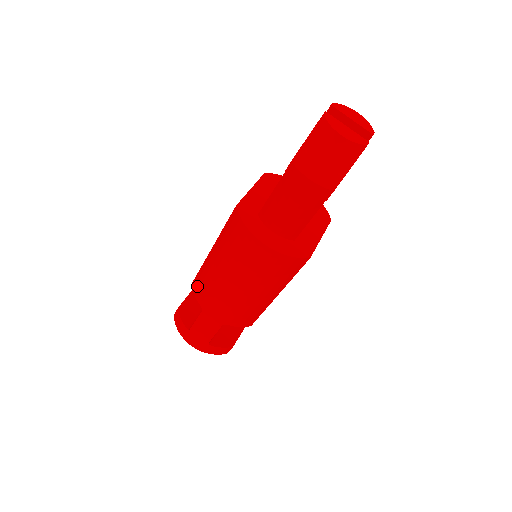
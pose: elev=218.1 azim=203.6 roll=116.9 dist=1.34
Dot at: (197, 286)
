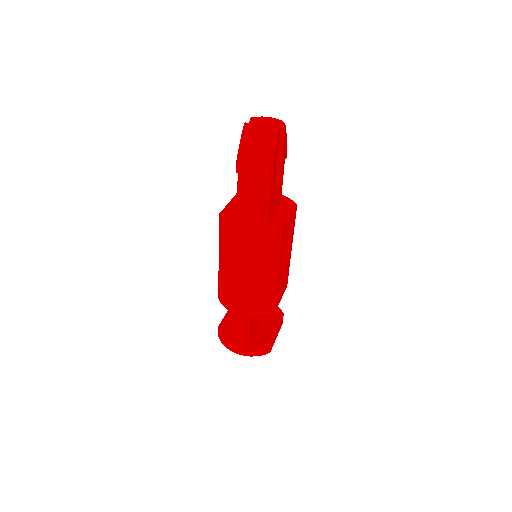
Dot at: (221, 296)
